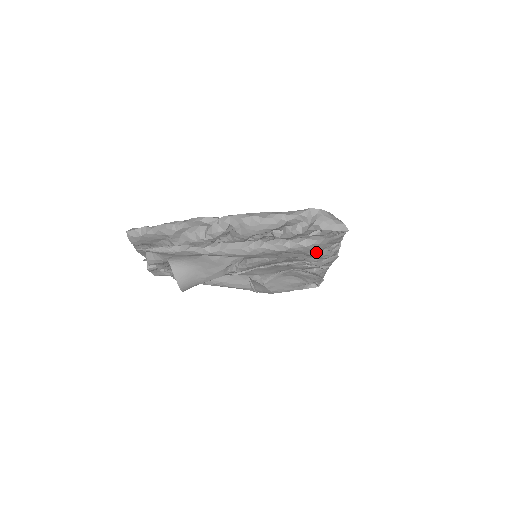
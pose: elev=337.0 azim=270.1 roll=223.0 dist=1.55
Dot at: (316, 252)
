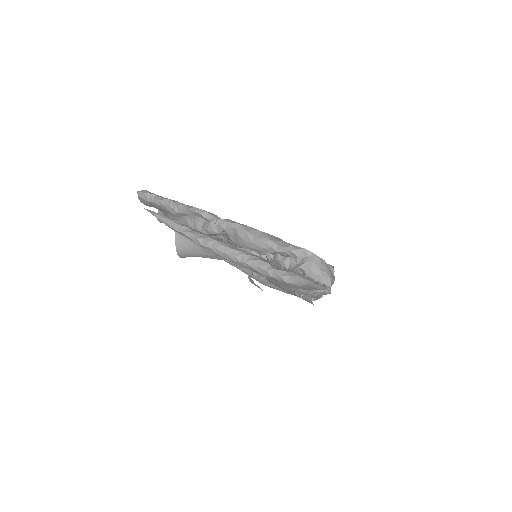
Dot at: (297, 289)
